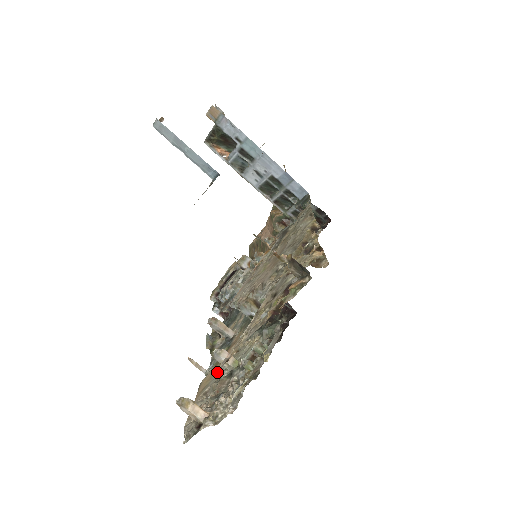
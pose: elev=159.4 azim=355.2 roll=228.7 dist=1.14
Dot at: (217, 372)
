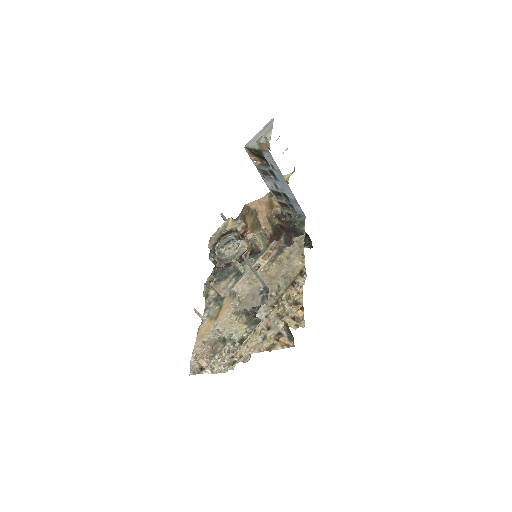
Dot at: (213, 329)
